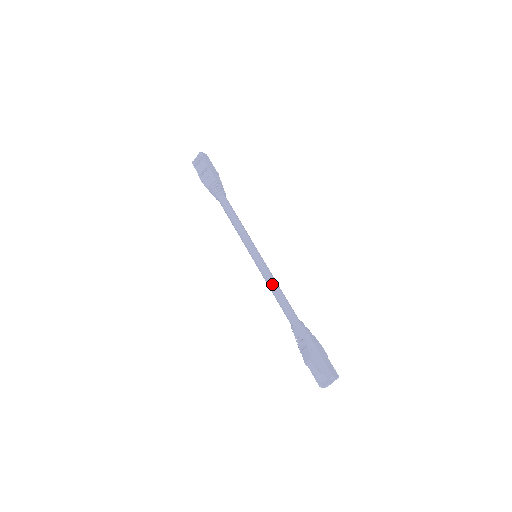
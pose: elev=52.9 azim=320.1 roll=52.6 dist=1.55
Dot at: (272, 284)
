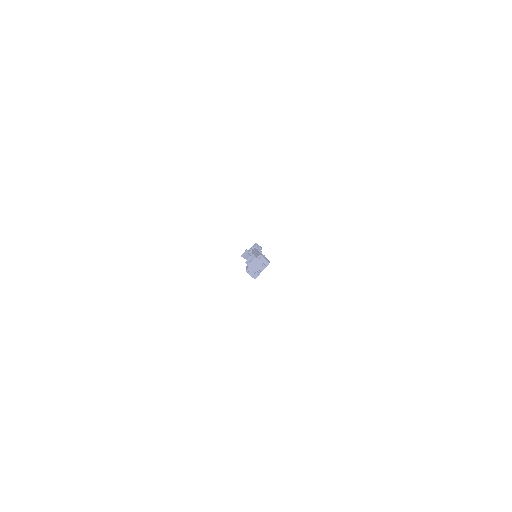
Dot at: occluded
